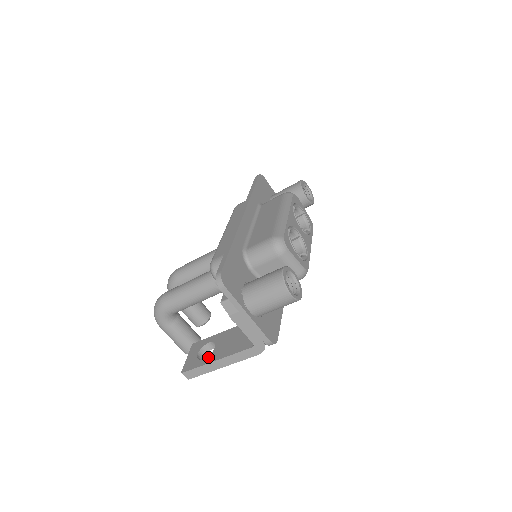
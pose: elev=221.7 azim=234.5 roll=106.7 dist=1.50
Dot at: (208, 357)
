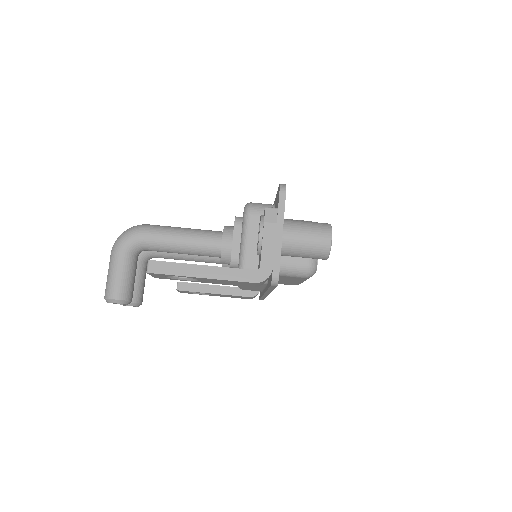
Dot at: occluded
